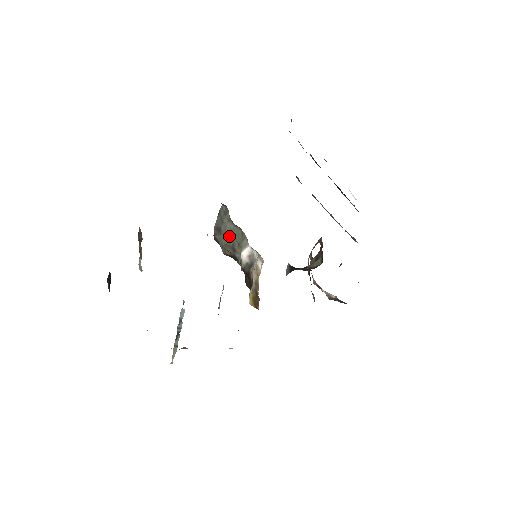
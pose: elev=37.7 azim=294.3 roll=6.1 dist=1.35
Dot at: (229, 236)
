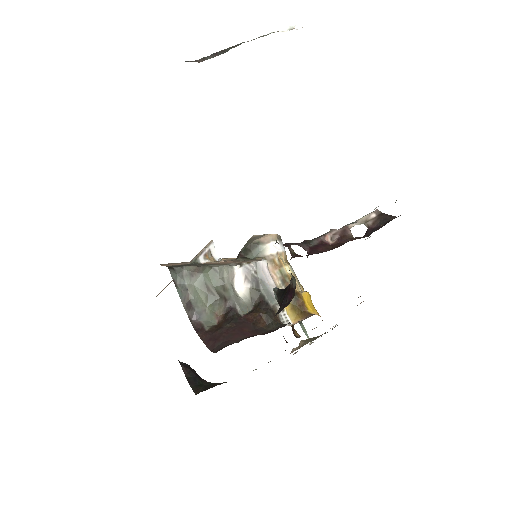
Dot at: (206, 291)
